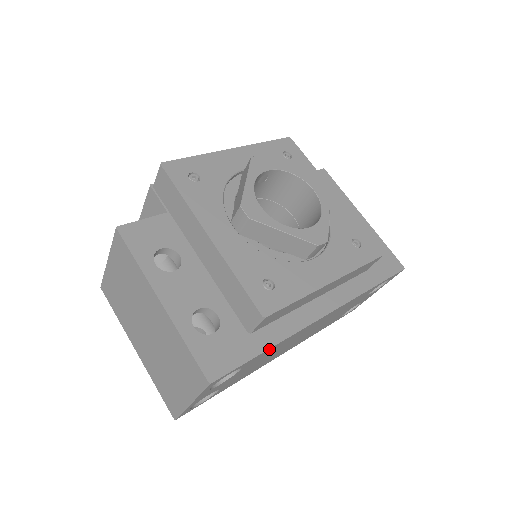
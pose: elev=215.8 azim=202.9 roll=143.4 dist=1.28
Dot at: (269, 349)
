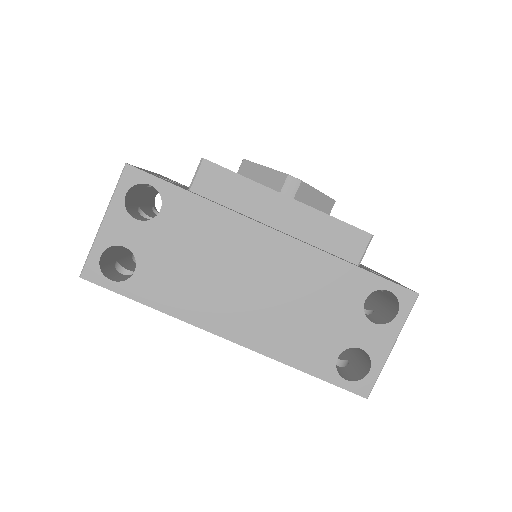
Dot at: (195, 198)
